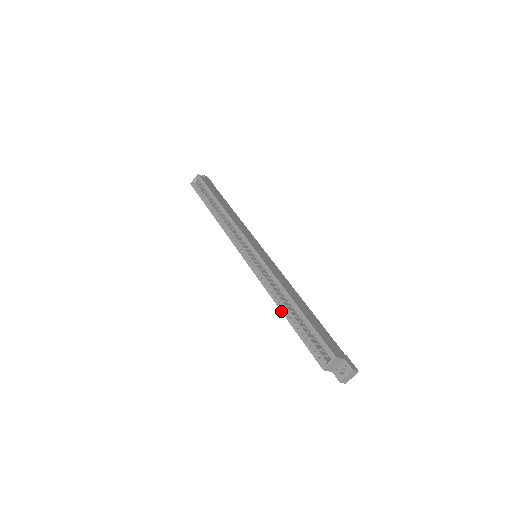
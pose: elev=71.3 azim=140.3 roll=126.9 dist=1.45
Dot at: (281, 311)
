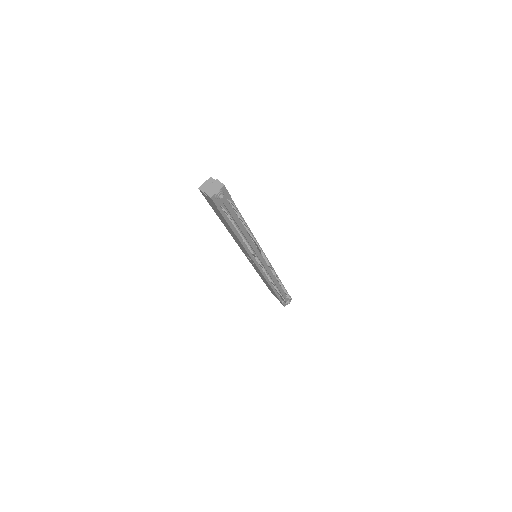
Dot at: (223, 223)
